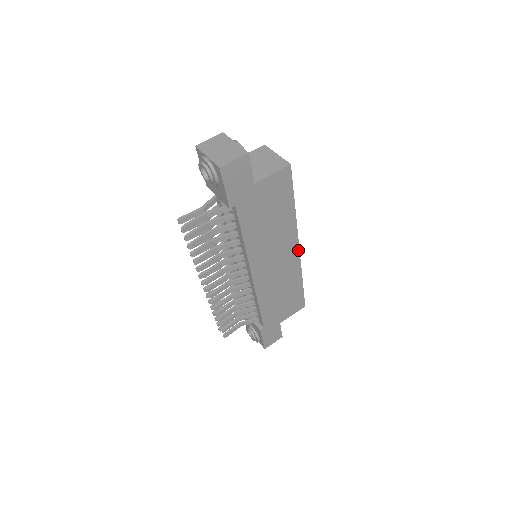
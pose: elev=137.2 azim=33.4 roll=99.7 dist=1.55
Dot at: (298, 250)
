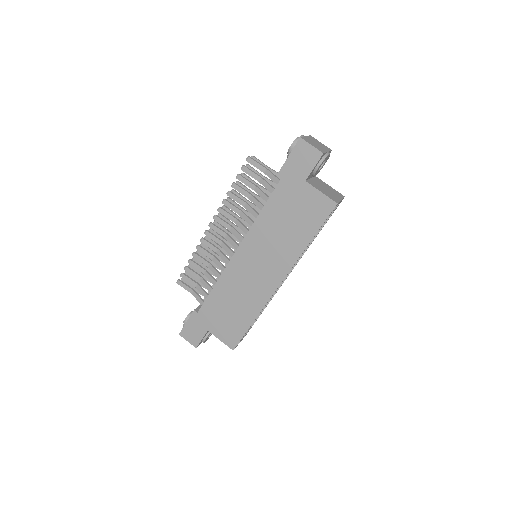
Dot at: (278, 286)
